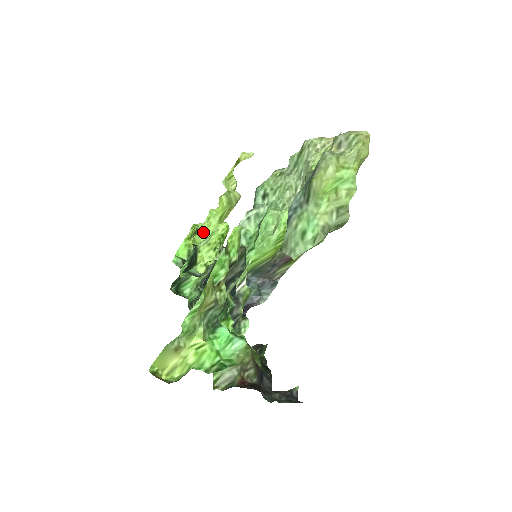
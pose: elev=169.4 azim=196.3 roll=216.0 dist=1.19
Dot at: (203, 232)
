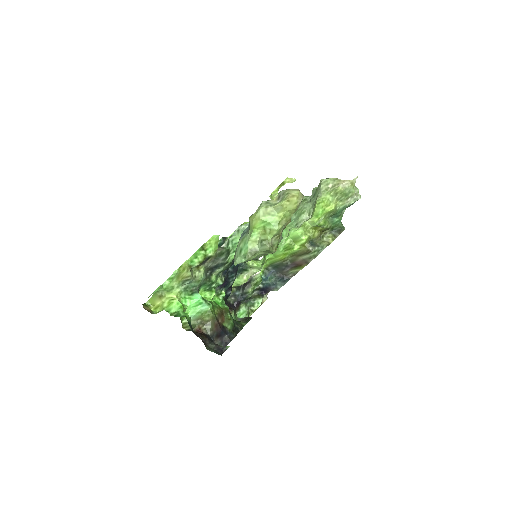
Dot at: occluded
